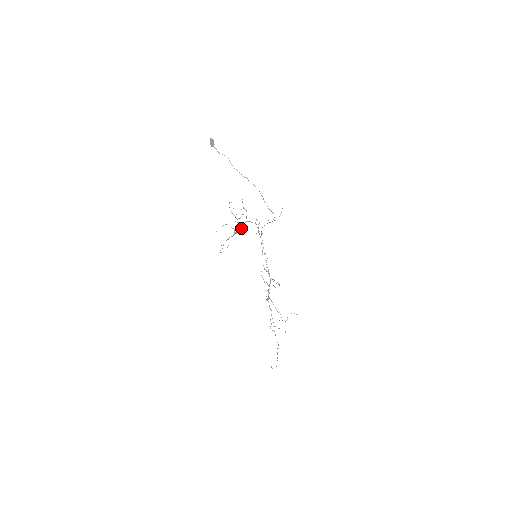
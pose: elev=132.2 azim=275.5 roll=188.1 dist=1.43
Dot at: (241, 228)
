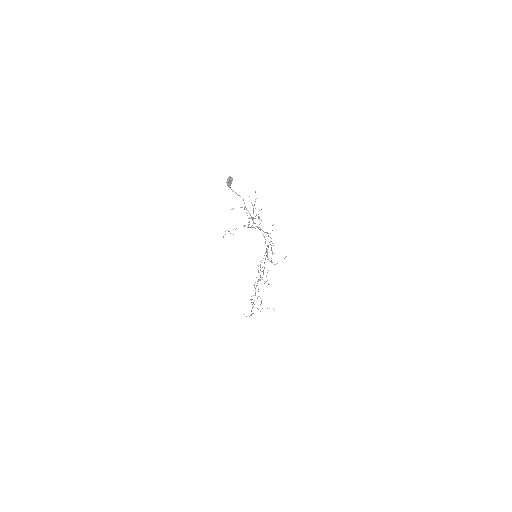
Dot at: (252, 227)
